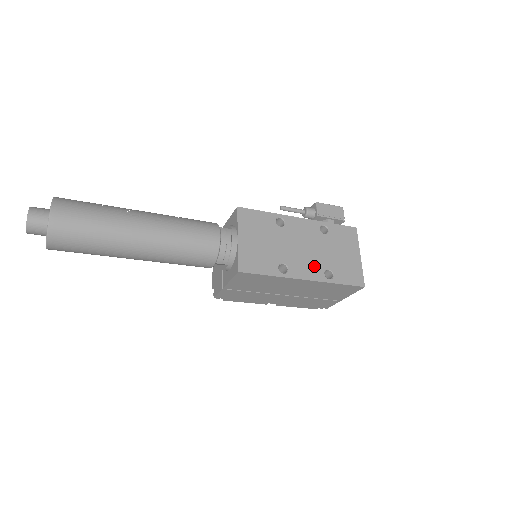
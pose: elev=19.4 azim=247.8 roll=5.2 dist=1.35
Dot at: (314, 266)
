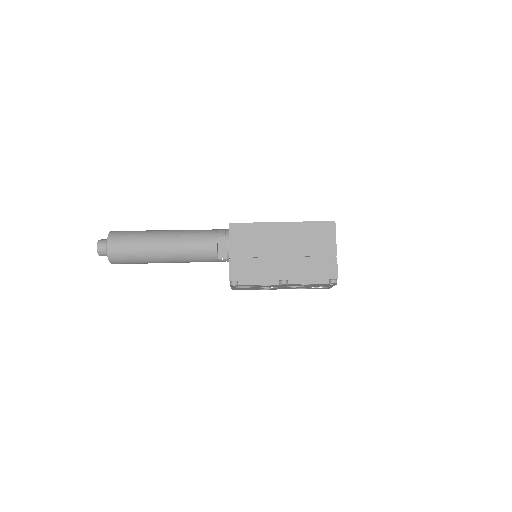
Dot at: occluded
